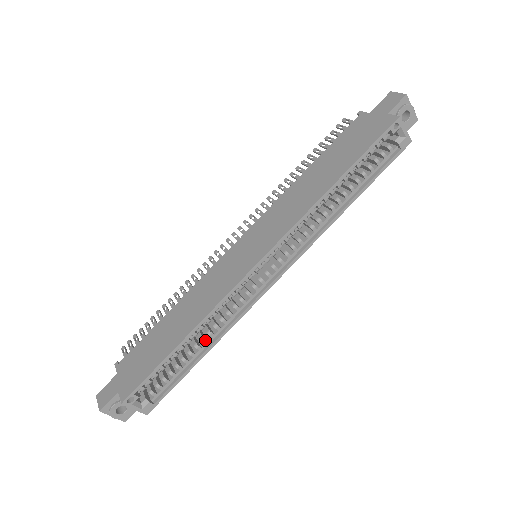
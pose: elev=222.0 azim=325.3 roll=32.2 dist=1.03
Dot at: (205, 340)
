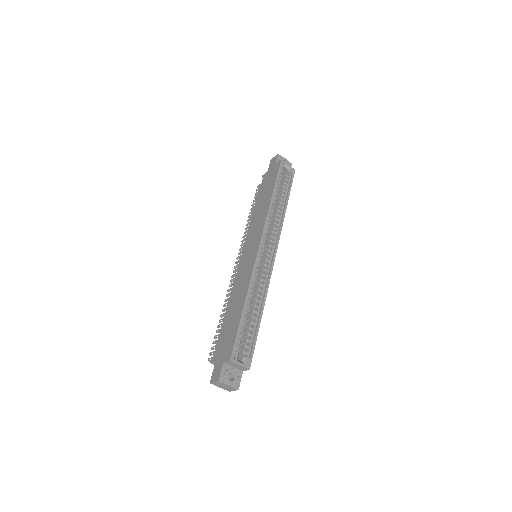
Dot at: (257, 306)
